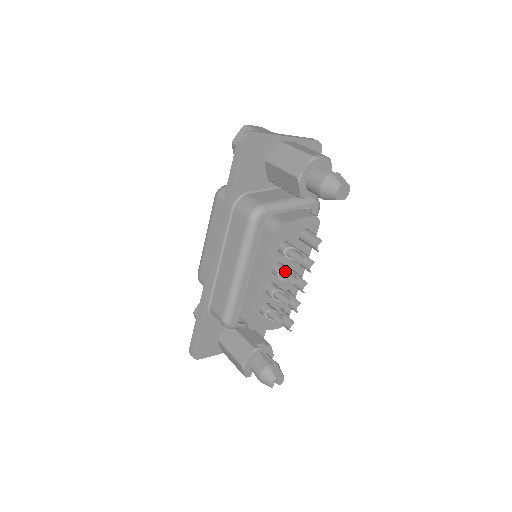
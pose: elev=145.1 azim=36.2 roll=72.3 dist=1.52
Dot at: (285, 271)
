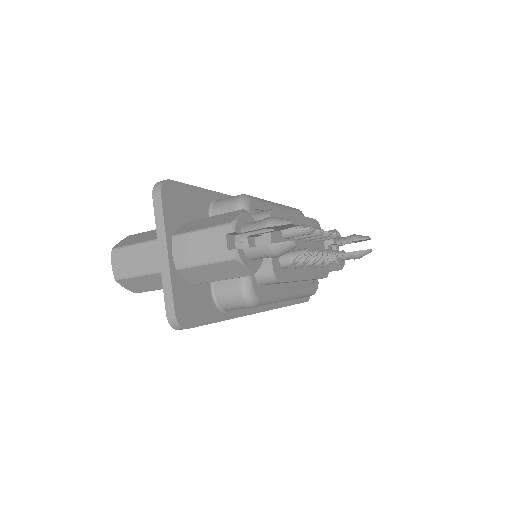
Dot at: (313, 238)
